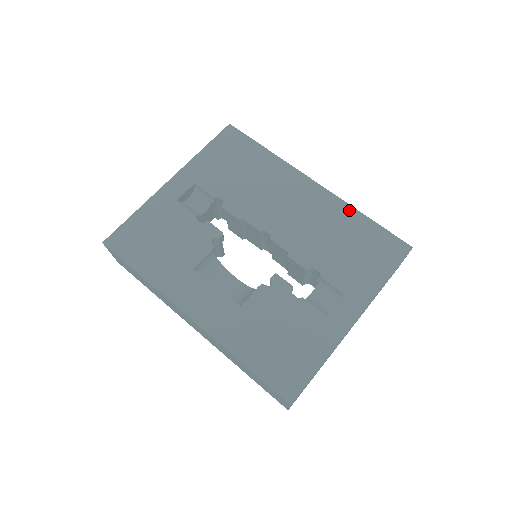
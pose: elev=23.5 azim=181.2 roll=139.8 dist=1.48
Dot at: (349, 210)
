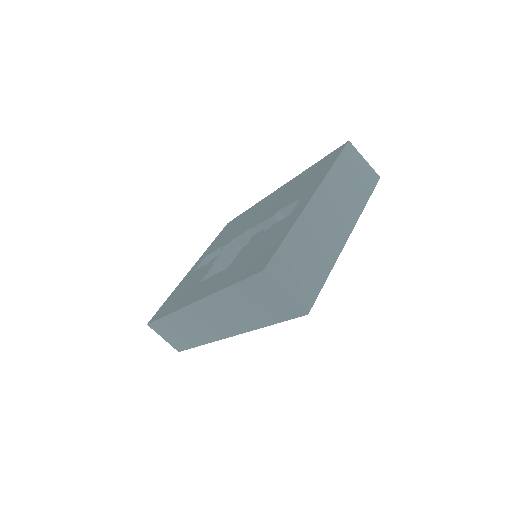
Dot at: (301, 174)
